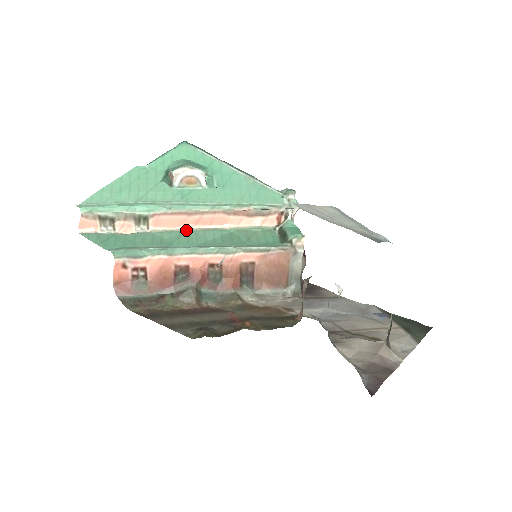
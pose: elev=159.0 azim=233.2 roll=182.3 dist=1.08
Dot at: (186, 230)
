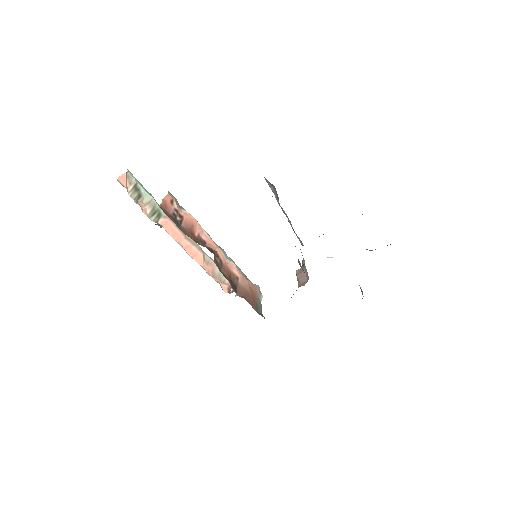
Dot at: (181, 245)
